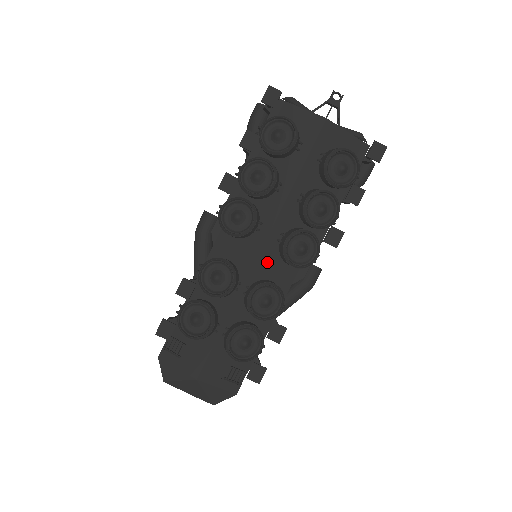
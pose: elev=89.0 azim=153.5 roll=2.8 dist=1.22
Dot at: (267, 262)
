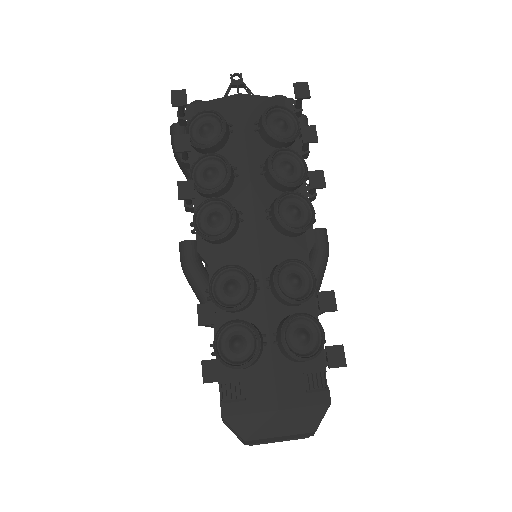
Dot at: (270, 245)
